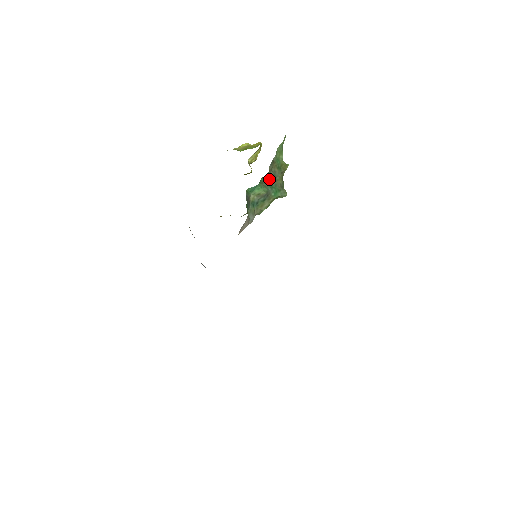
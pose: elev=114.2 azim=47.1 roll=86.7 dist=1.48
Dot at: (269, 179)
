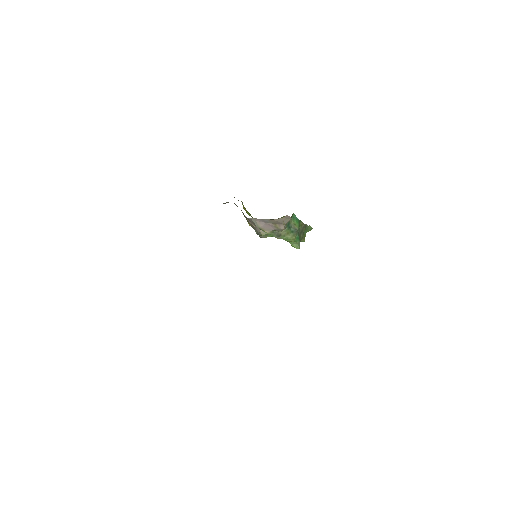
Dot at: (299, 229)
